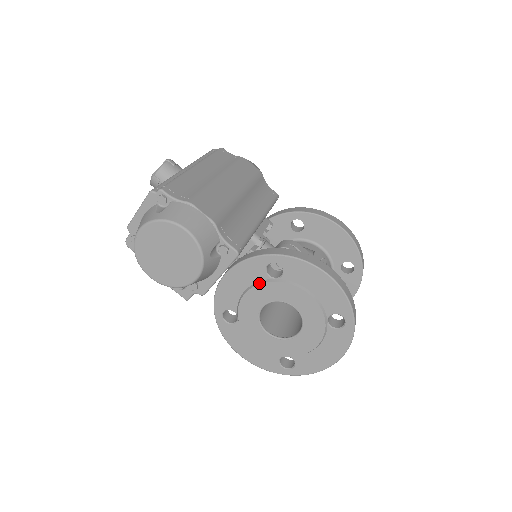
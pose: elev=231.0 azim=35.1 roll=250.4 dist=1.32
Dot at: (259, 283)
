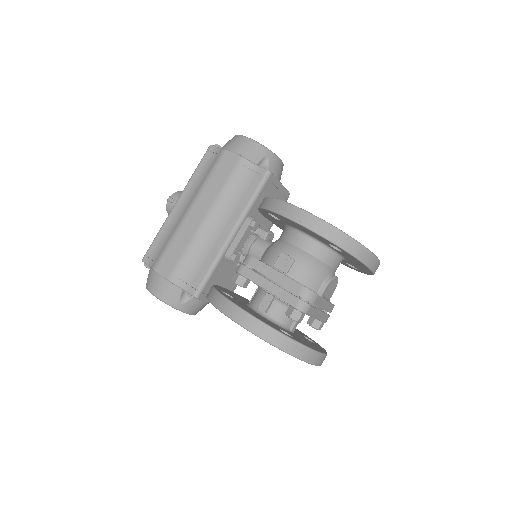
Dot at: occluded
